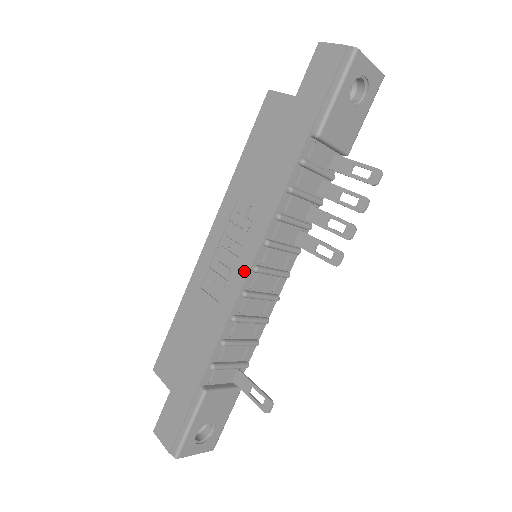
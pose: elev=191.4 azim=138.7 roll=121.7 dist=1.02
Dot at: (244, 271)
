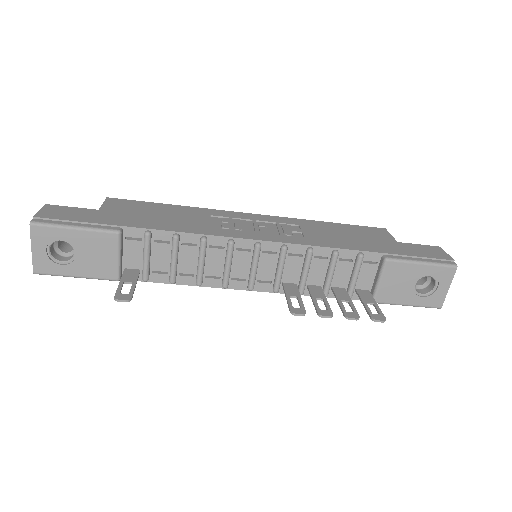
Dot at: (252, 237)
